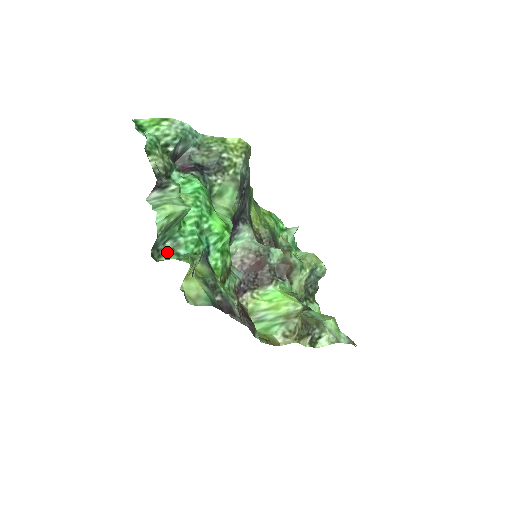
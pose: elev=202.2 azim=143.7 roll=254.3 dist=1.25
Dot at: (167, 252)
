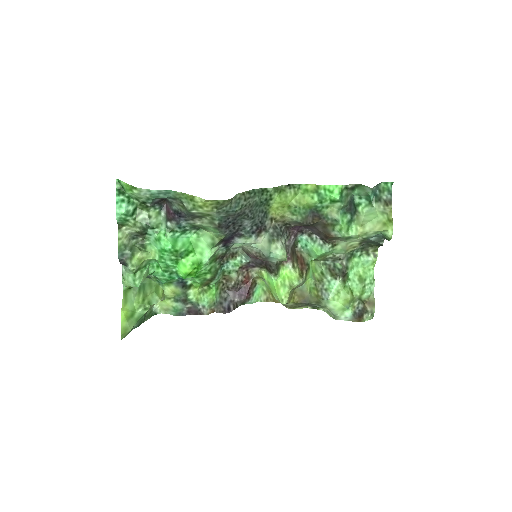
Dot at: (152, 278)
